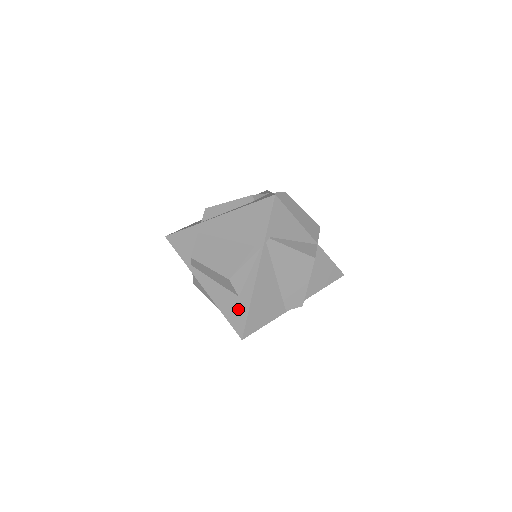
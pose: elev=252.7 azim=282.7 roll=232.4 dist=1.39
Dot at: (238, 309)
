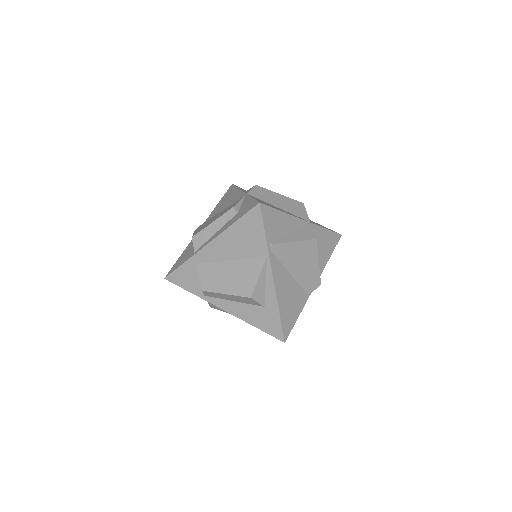
Dot at: (269, 318)
